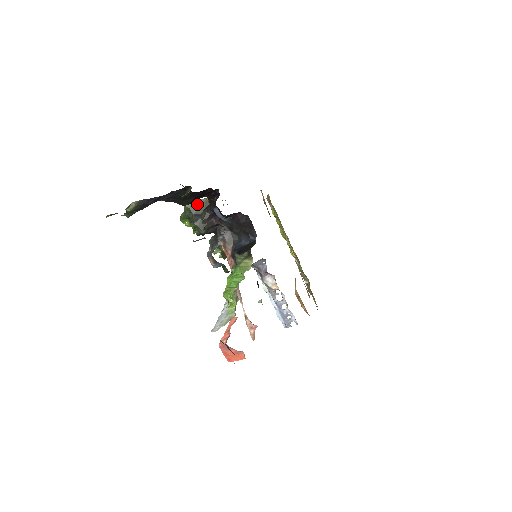
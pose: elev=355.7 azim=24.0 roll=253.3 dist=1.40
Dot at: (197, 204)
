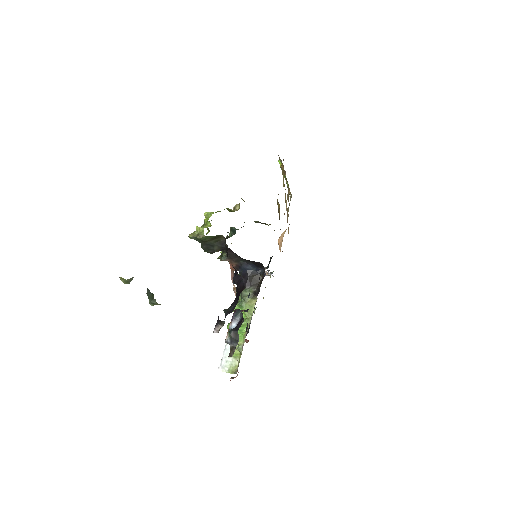
Dot at: (211, 238)
